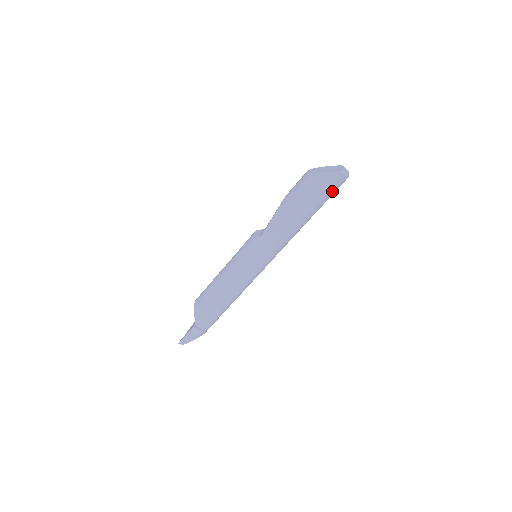
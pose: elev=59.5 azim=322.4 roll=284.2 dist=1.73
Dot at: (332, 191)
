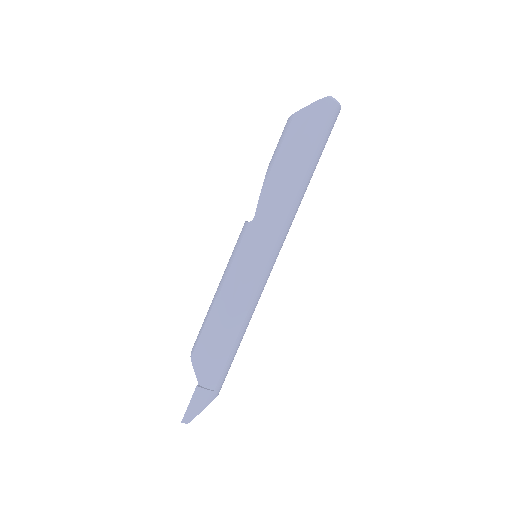
Dot at: (326, 128)
